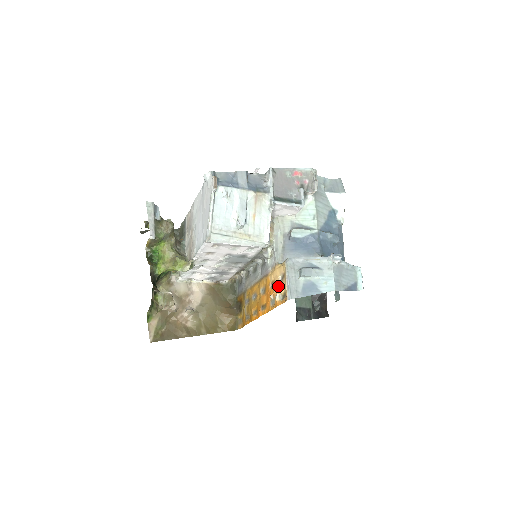
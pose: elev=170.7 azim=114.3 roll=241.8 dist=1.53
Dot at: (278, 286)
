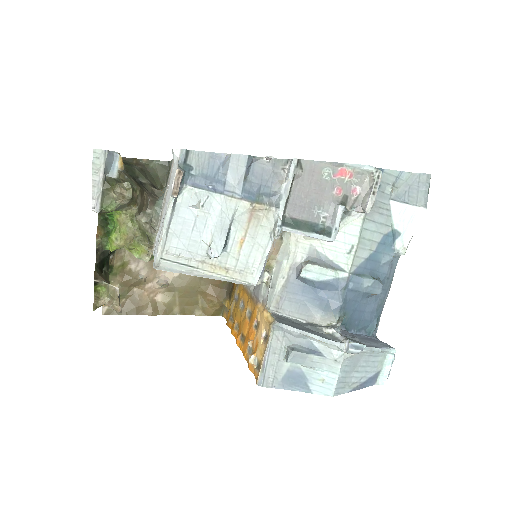
Dot at: (258, 342)
